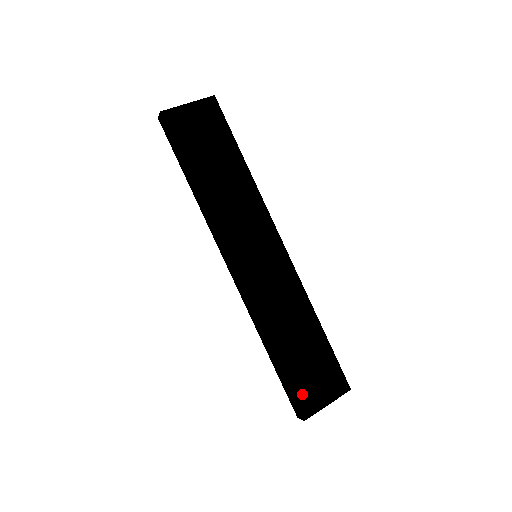
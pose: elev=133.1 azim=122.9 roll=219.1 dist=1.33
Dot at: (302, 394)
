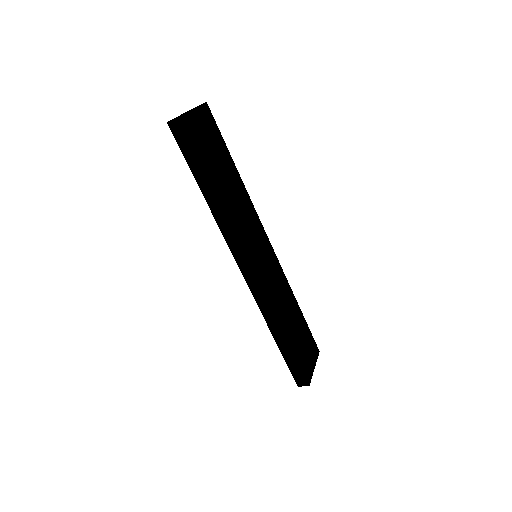
Dot at: (304, 365)
